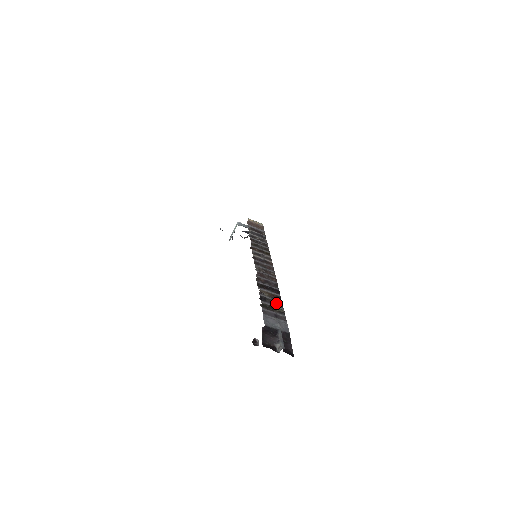
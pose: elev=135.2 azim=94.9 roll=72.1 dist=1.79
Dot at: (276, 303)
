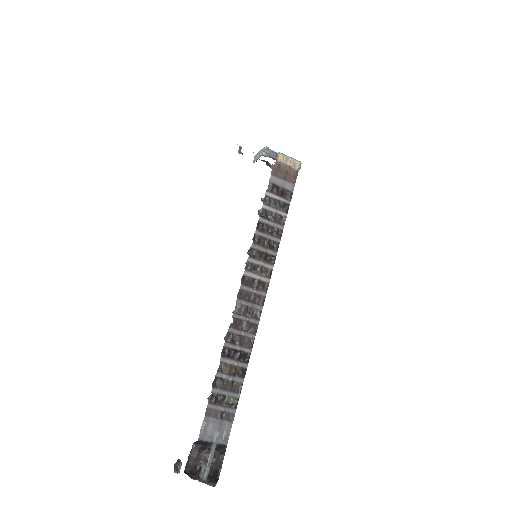
Dot at: (233, 387)
